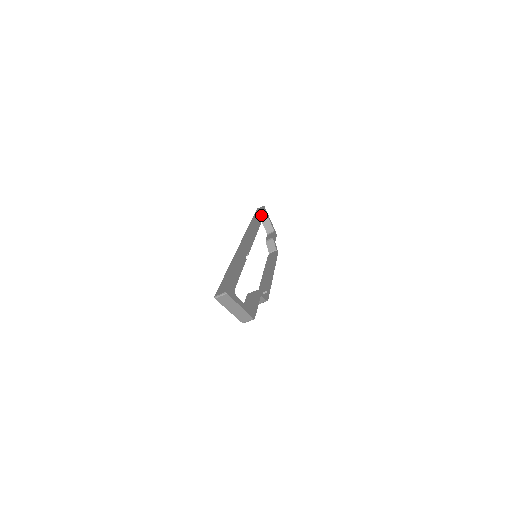
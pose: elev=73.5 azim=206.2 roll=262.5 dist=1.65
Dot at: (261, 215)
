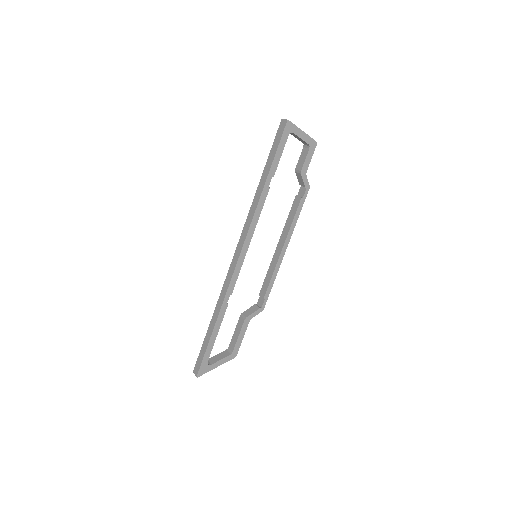
Dot at: (273, 165)
